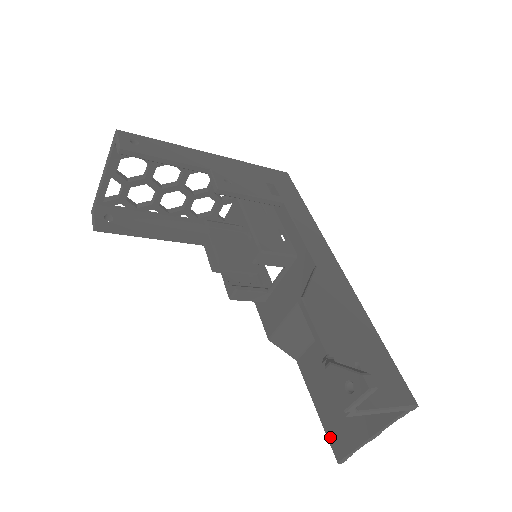
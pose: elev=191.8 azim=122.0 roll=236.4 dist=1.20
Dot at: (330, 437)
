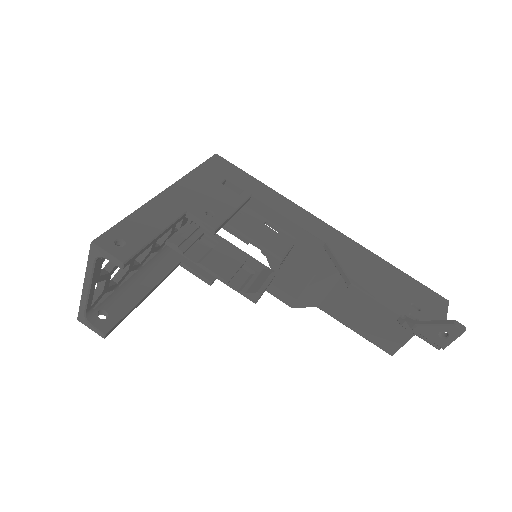
Dot at: (378, 344)
